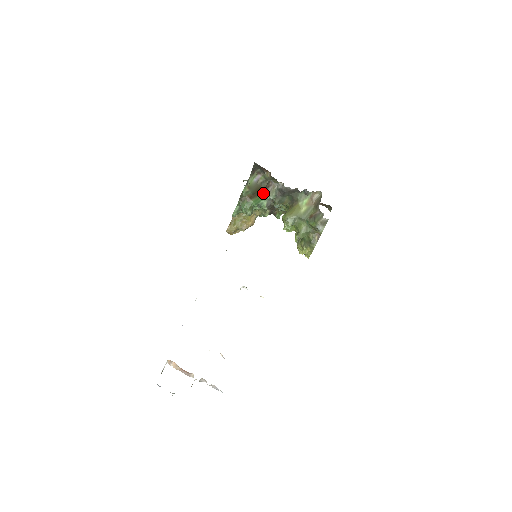
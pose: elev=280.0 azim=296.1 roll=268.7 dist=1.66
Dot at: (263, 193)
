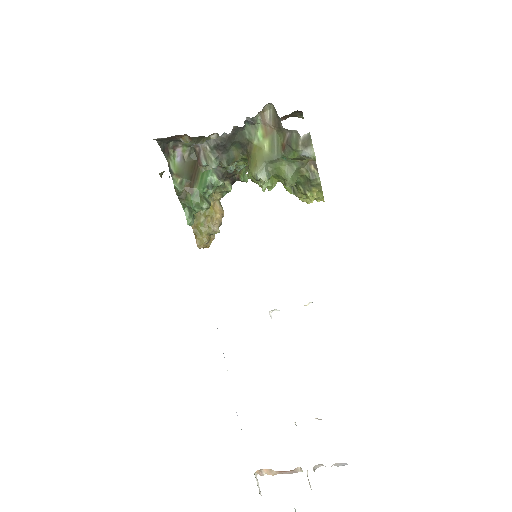
Dot at: occluded
